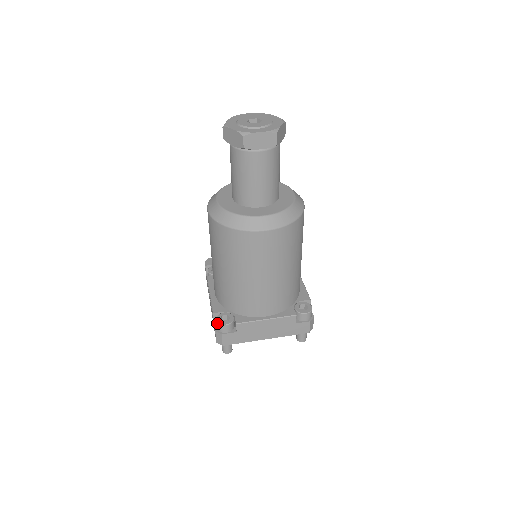
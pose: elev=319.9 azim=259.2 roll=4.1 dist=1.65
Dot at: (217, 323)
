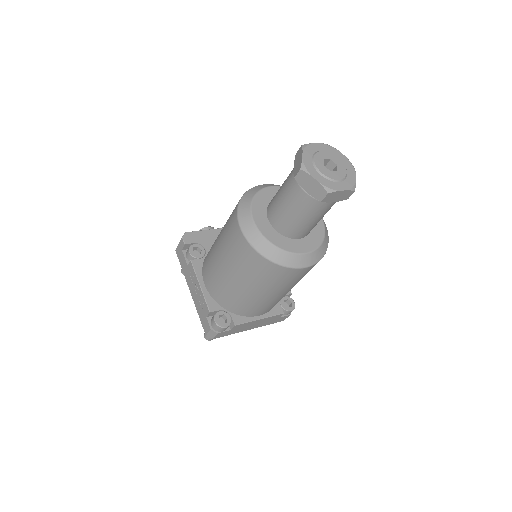
Dot at: (216, 325)
